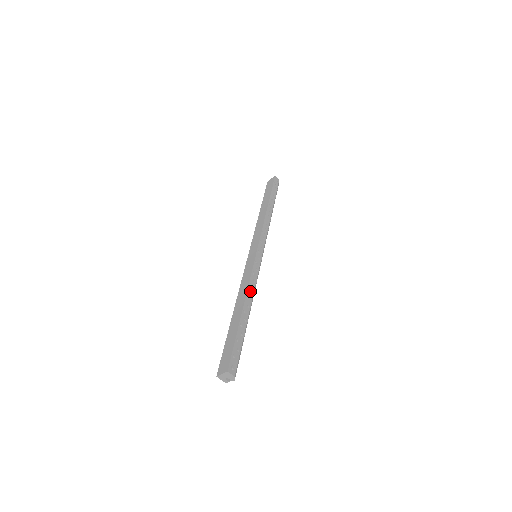
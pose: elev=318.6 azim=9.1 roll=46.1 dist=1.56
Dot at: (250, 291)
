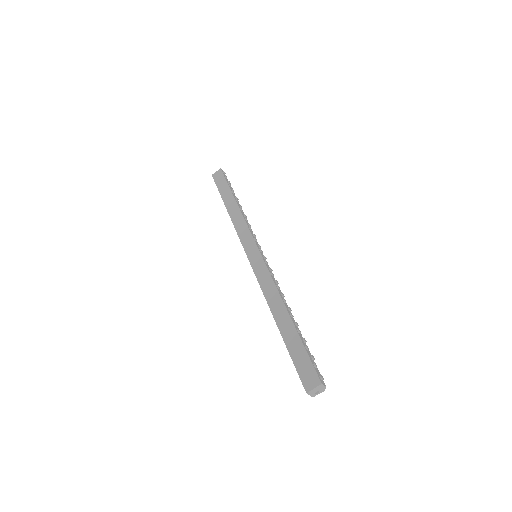
Dot at: (281, 294)
